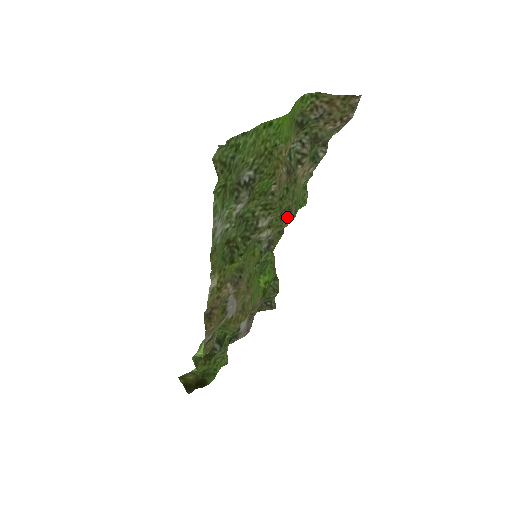
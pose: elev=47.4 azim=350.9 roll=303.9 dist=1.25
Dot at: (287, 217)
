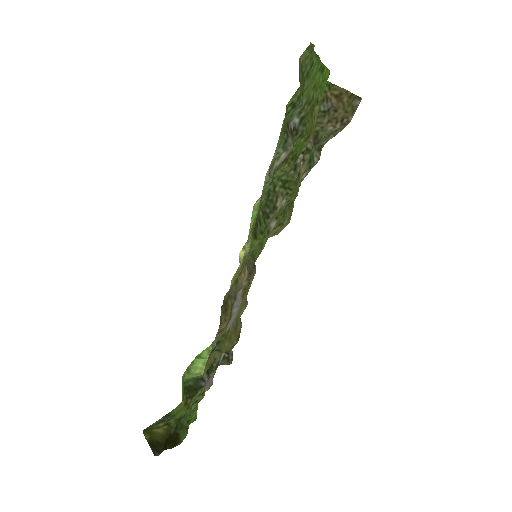
Dot at: (287, 216)
